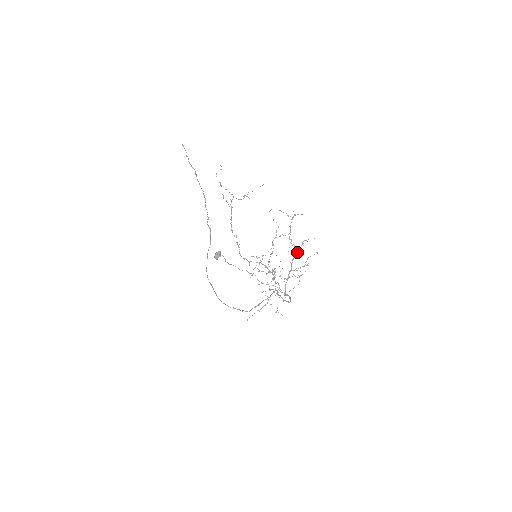
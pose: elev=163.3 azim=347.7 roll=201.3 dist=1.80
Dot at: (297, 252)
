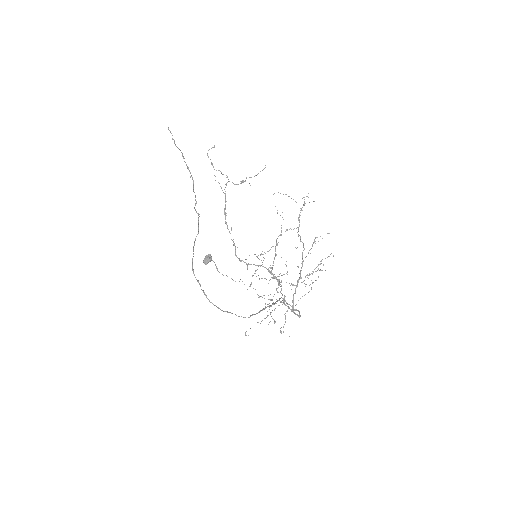
Dot at: occluded
